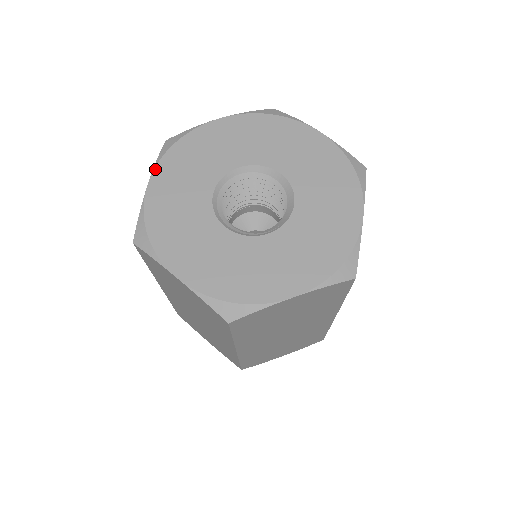
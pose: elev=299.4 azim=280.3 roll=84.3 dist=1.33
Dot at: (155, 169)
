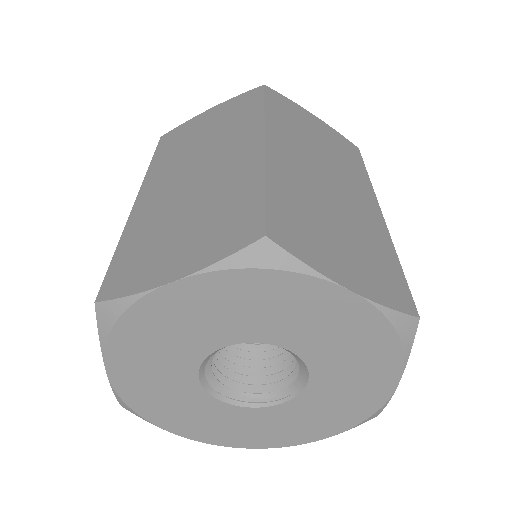
Dot at: (105, 356)
